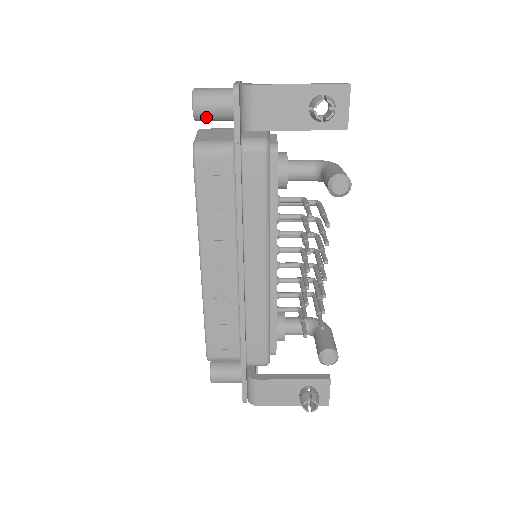
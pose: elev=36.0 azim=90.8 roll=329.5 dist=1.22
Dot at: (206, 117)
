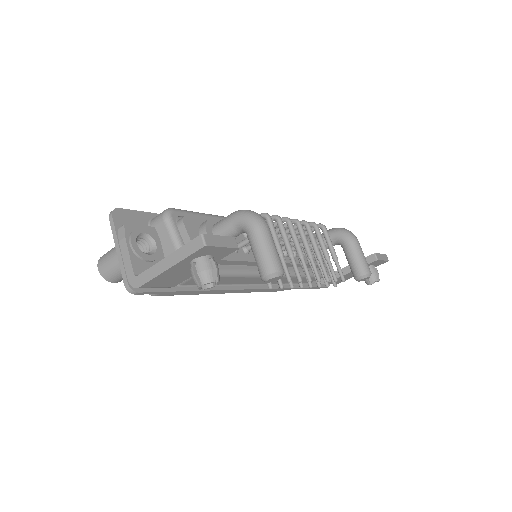
Dot at: occluded
